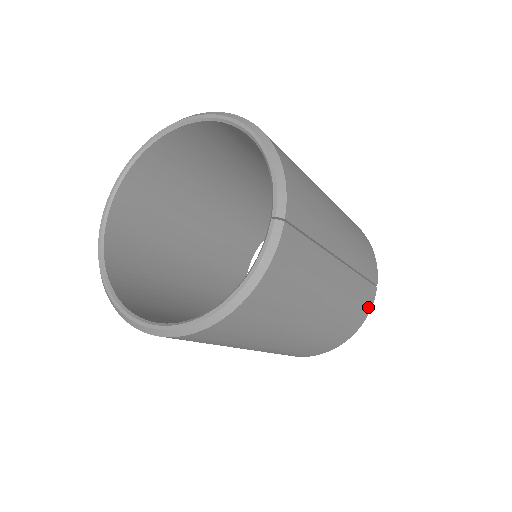
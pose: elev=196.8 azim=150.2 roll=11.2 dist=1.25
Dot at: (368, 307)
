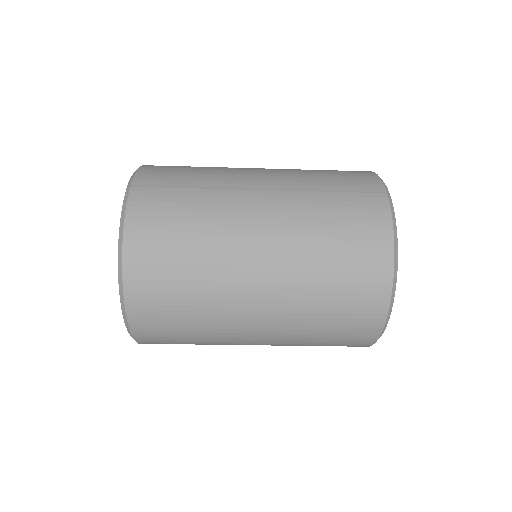
Dot at: (380, 215)
